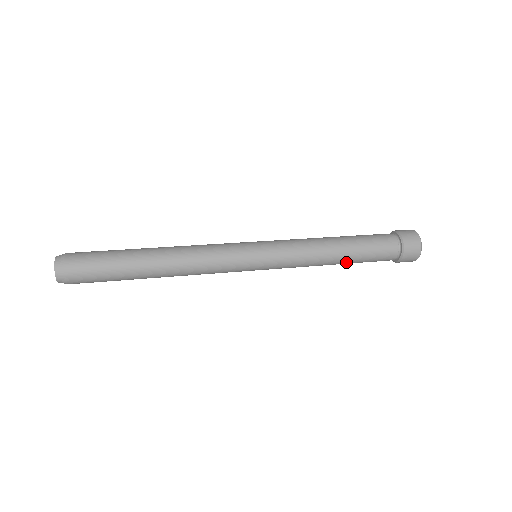
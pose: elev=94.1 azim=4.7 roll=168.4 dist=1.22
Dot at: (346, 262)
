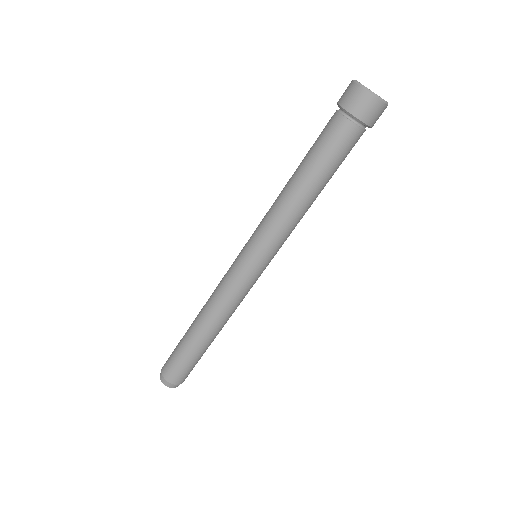
Dot at: (325, 185)
